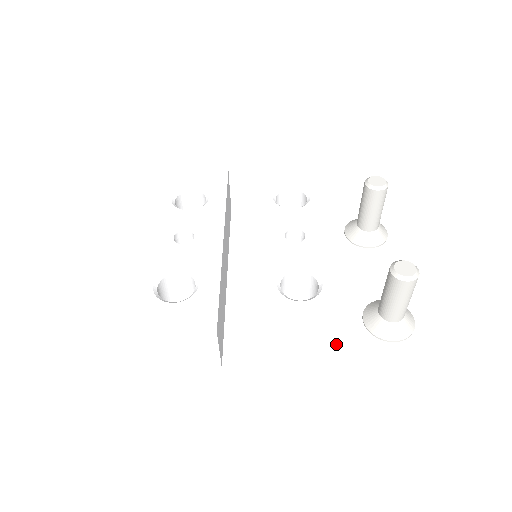
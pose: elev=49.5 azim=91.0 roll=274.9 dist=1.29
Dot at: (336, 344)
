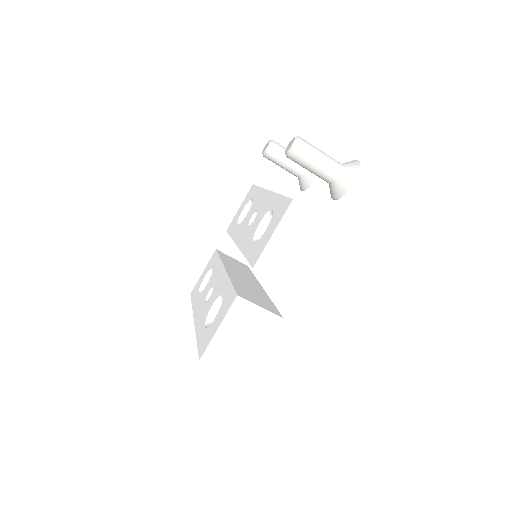
Dot at: (304, 219)
